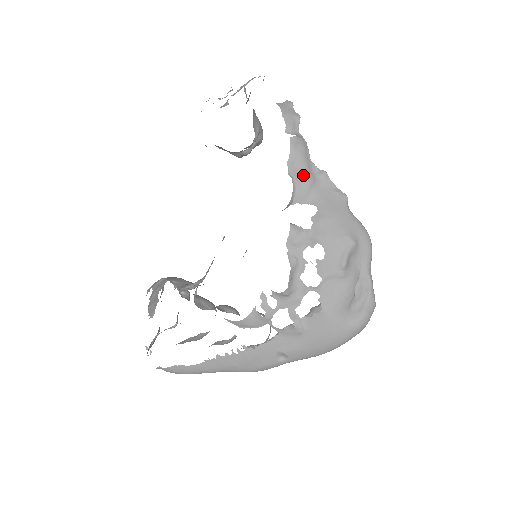
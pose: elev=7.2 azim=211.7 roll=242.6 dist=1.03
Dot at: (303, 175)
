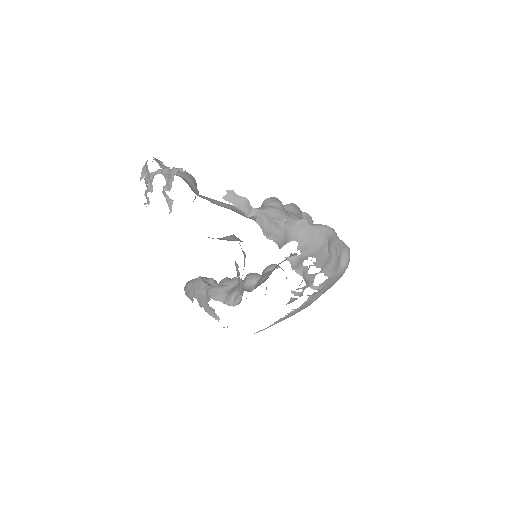
Dot at: (278, 234)
